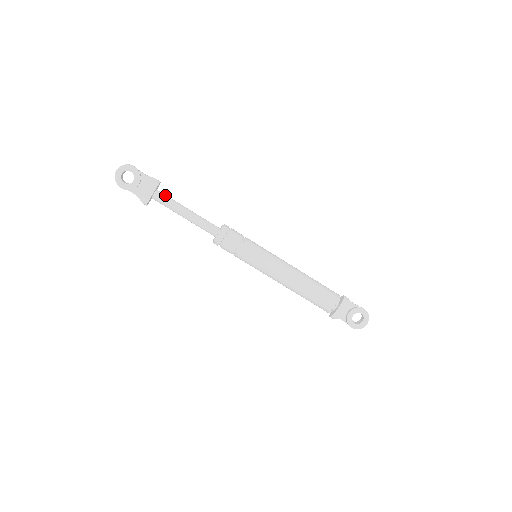
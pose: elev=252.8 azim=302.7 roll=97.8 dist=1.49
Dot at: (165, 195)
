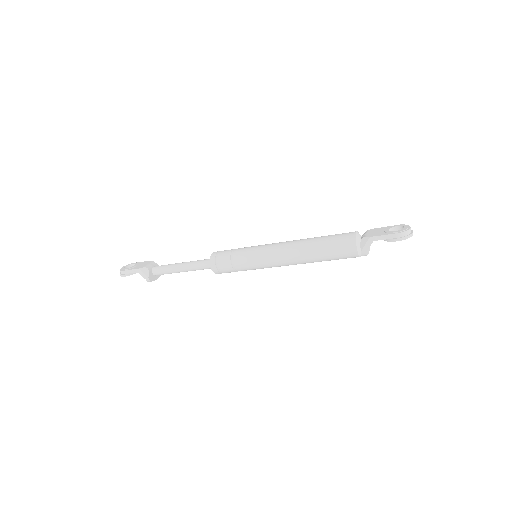
Dot at: (160, 273)
